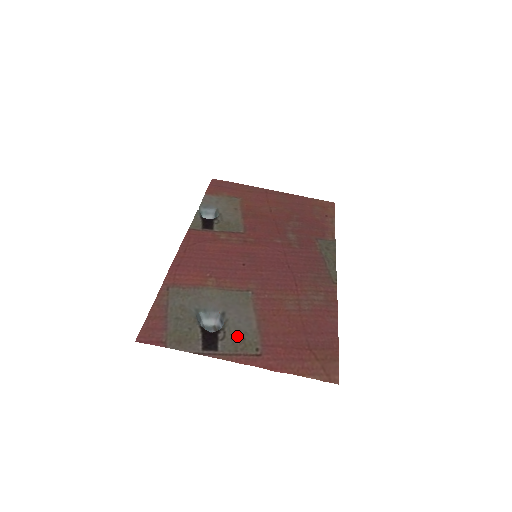
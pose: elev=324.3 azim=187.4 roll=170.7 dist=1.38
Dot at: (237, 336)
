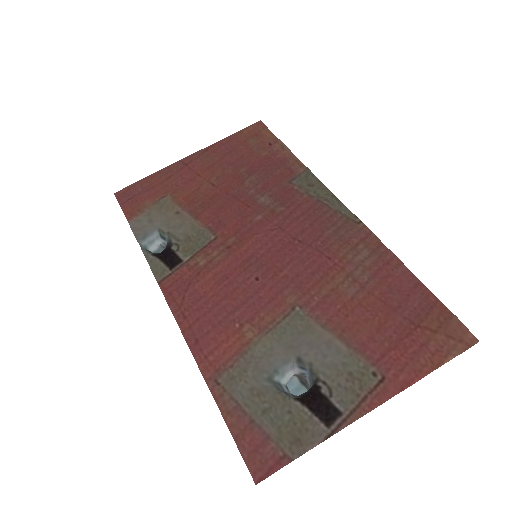
Dot at: (341, 376)
